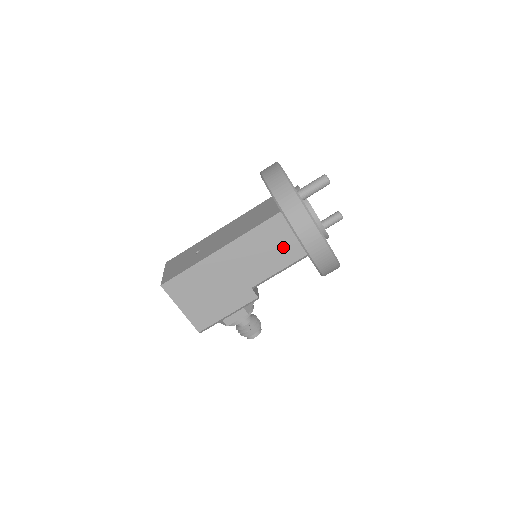
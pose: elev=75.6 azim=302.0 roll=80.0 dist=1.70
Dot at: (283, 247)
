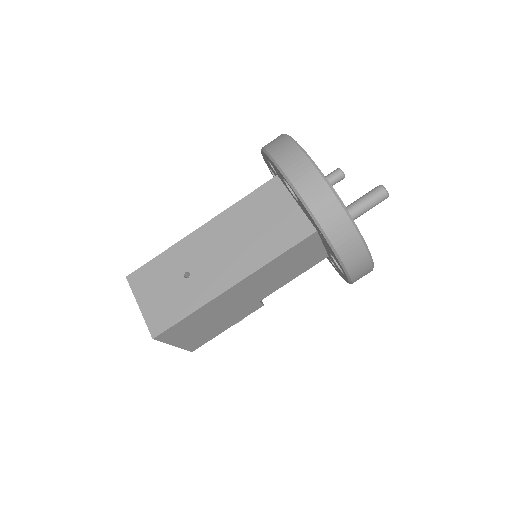
Dot at: (305, 260)
